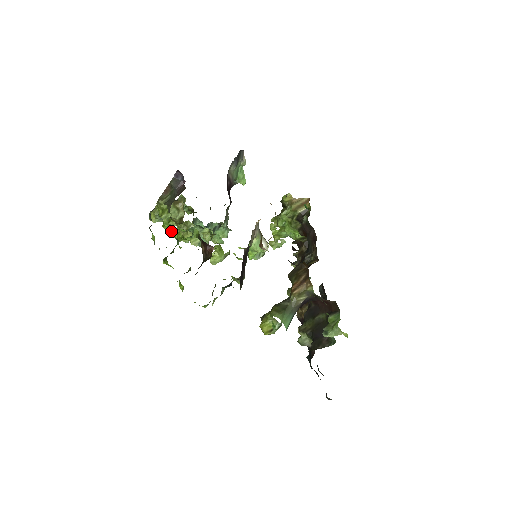
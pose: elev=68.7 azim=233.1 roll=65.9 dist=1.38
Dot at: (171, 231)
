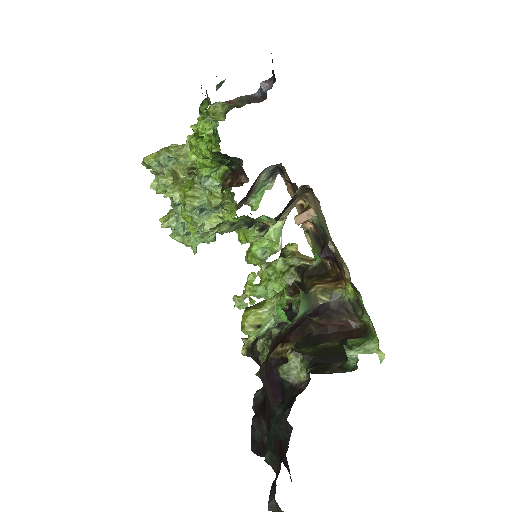
Dot at: occluded
